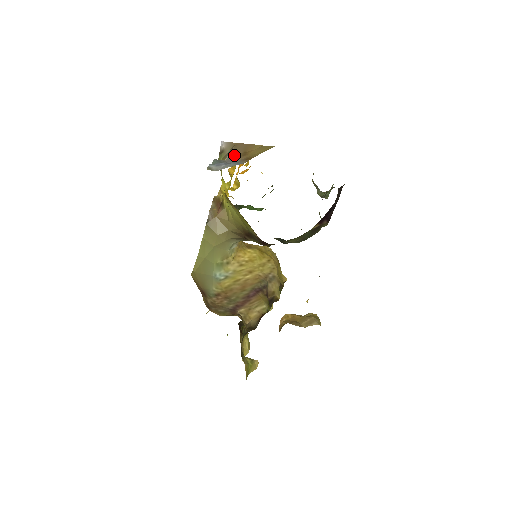
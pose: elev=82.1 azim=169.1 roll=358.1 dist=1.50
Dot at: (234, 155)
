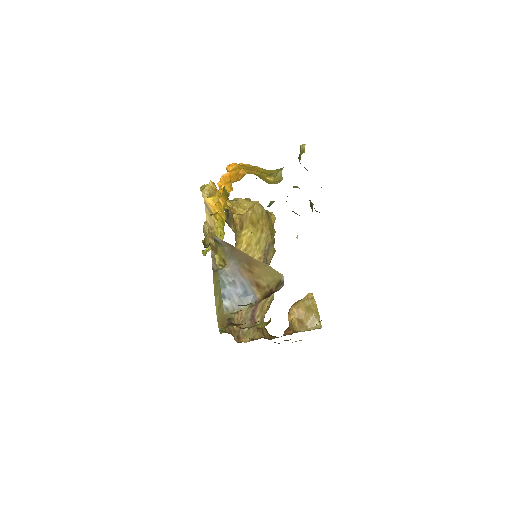
Dot at: (236, 262)
